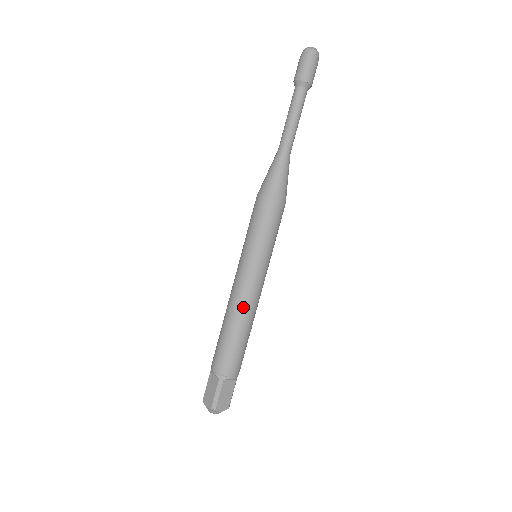
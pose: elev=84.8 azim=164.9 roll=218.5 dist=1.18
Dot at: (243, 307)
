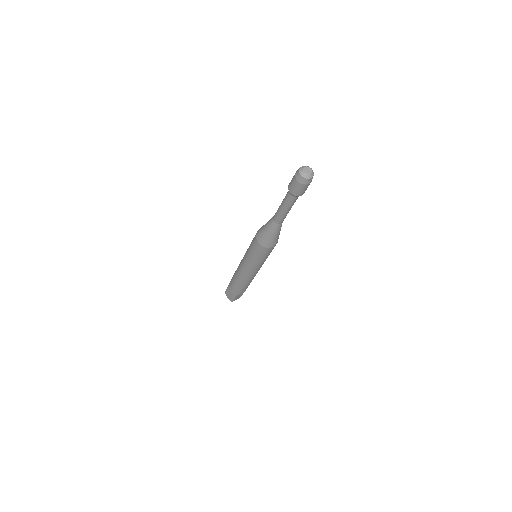
Dot at: (247, 279)
